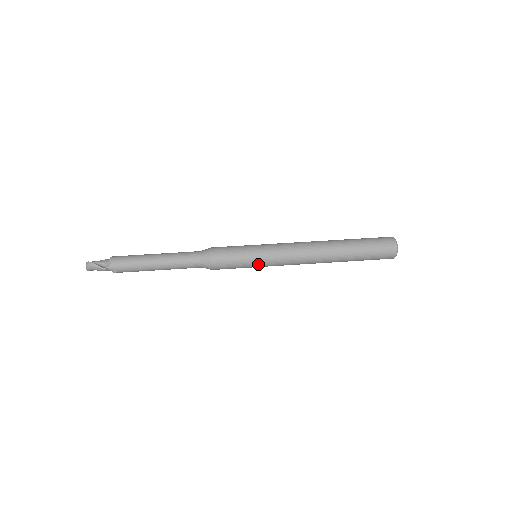
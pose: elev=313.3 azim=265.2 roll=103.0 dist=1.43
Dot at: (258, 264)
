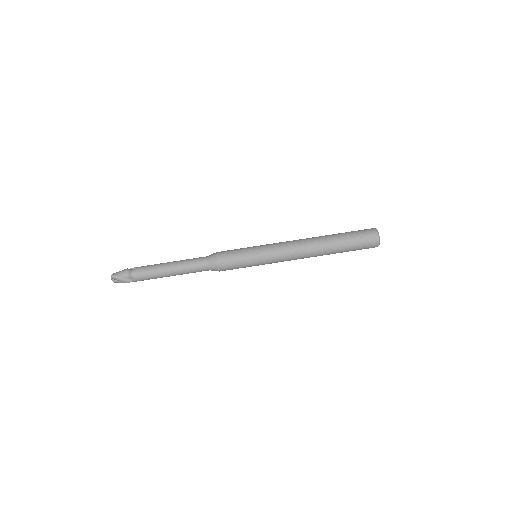
Dot at: (258, 265)
